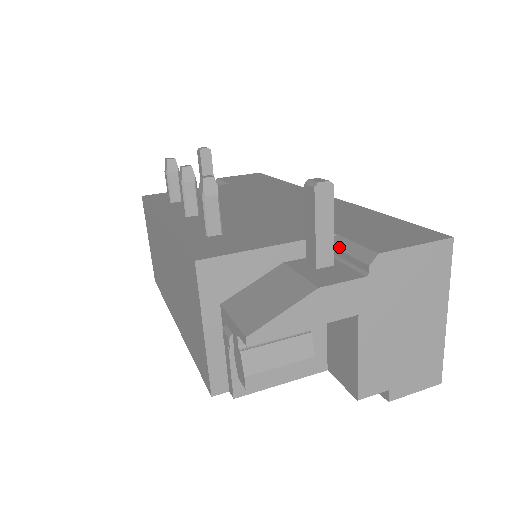
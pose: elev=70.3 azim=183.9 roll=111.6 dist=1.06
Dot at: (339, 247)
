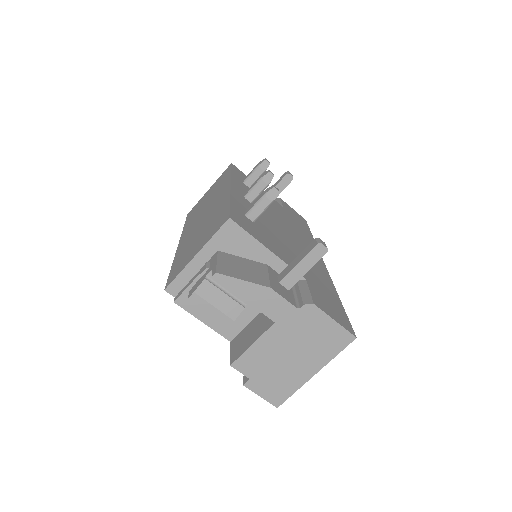
Dot at: (300, 286)
